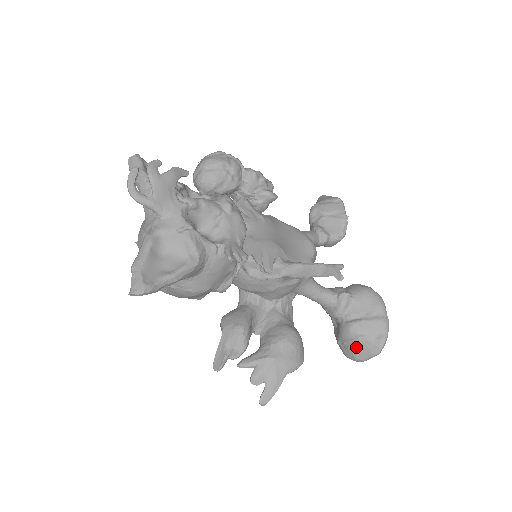
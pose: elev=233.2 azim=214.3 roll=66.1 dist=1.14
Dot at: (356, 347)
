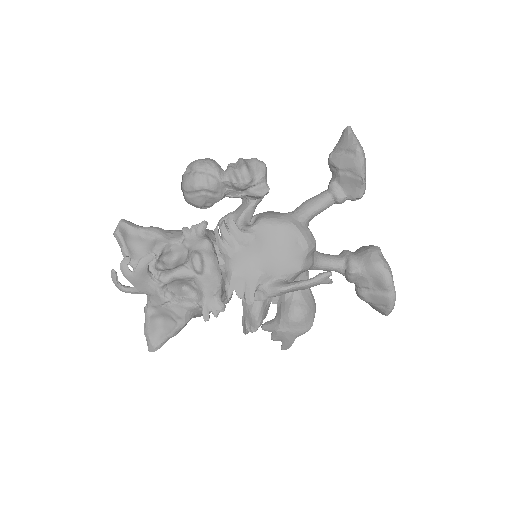
Dot at: (369, 304)
